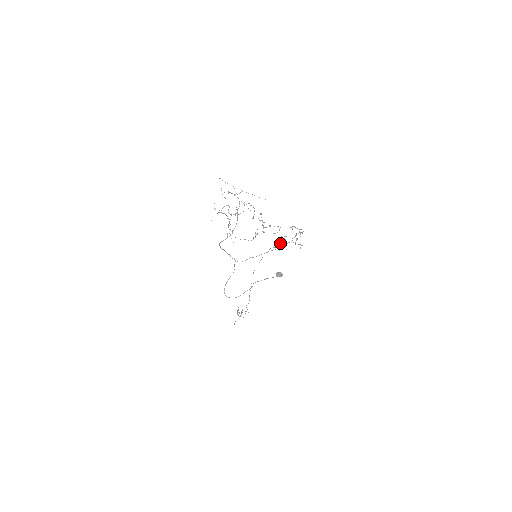
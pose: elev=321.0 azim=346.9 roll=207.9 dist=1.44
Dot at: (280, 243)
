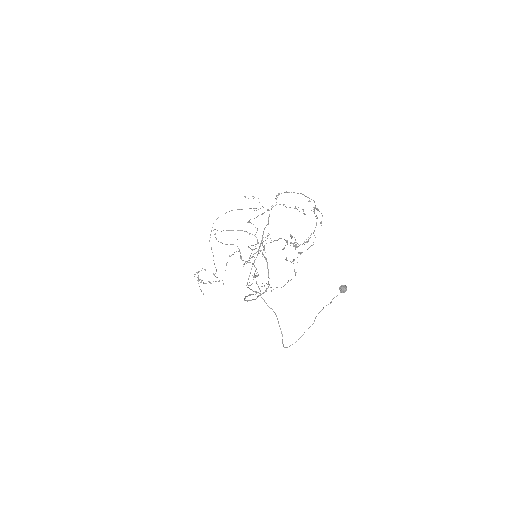
Dot at: occluded
